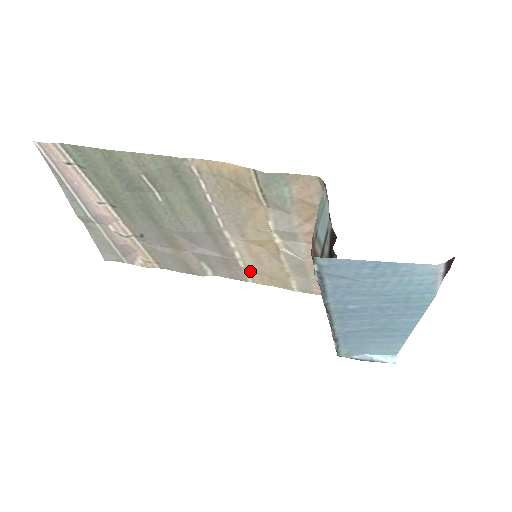
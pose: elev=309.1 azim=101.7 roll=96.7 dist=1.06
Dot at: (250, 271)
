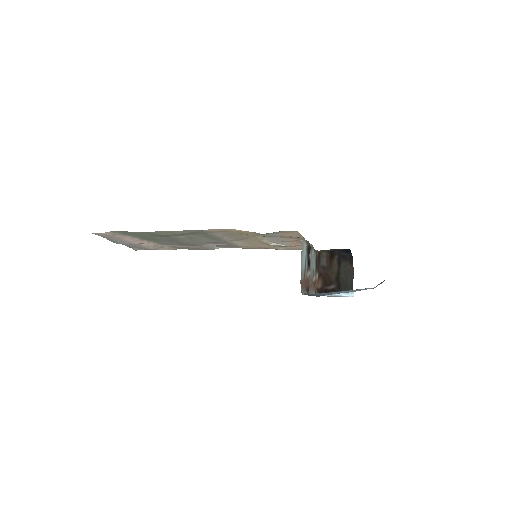
Dot at: (248, 247)
